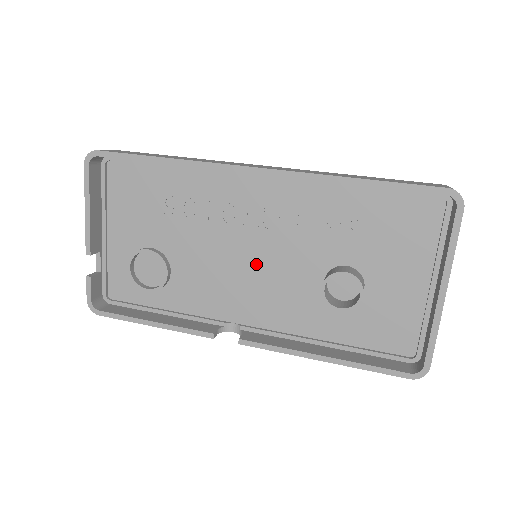
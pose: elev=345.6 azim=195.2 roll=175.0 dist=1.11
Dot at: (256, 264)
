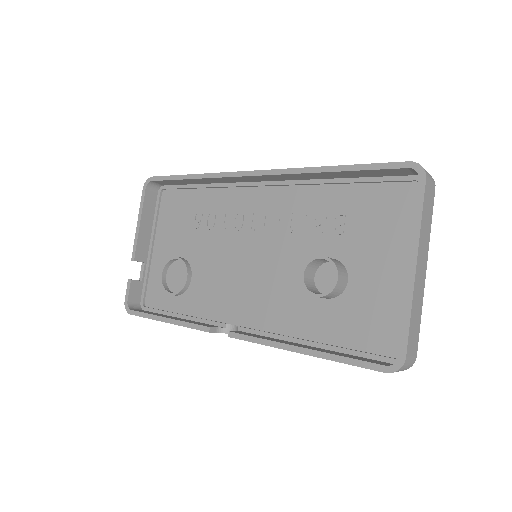
Dot at: (256, 264)
